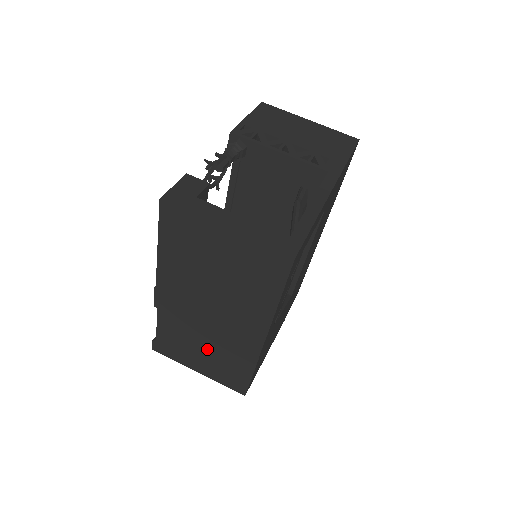
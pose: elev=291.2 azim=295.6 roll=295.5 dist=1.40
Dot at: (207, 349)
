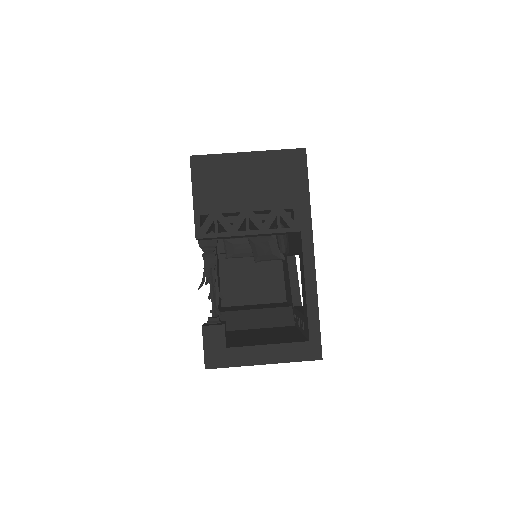
Dot at: occluded
